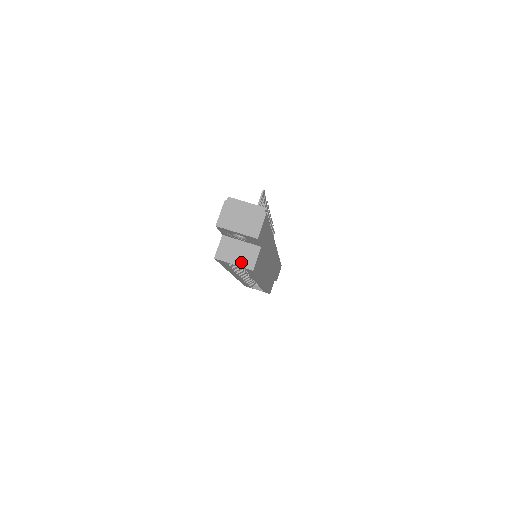
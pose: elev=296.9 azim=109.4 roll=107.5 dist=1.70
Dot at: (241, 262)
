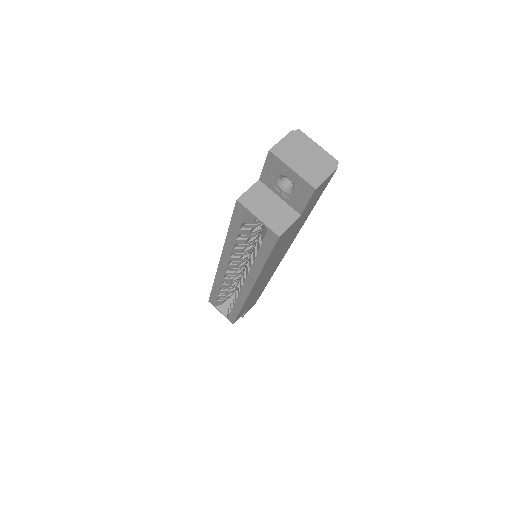
Dot at: (269, 220)
